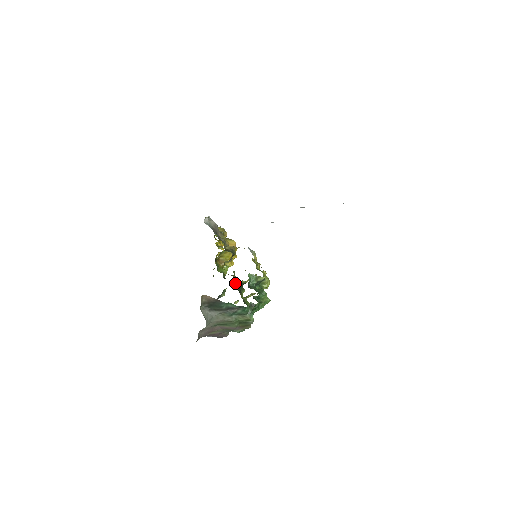
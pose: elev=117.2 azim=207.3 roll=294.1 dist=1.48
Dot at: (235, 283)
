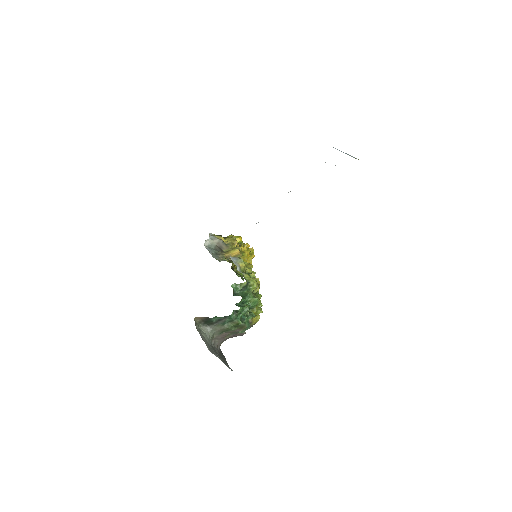
Dot at: occluded
